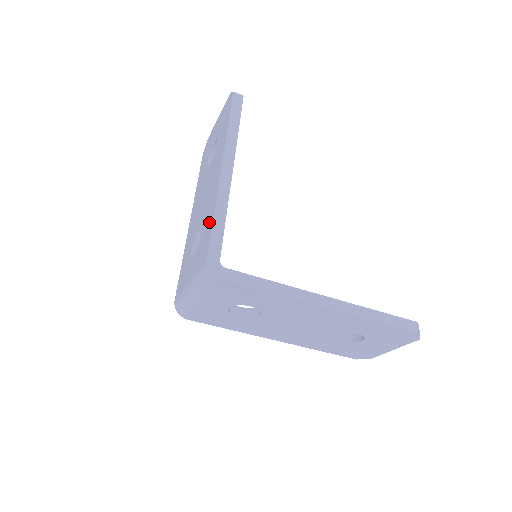
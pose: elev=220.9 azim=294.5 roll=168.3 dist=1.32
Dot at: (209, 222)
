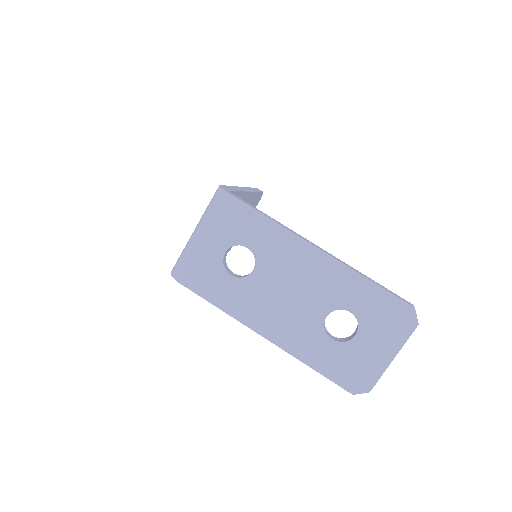
Dot at: occluded
